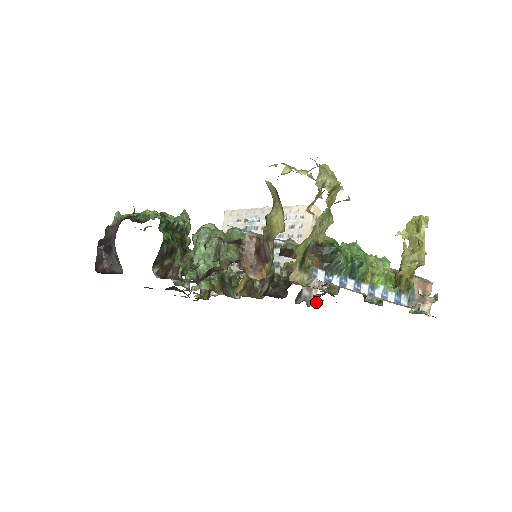
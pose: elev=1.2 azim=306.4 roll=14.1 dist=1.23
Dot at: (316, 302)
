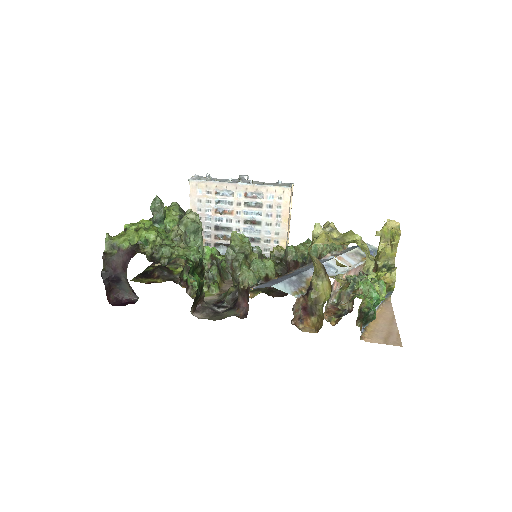
Dot at: occluded
